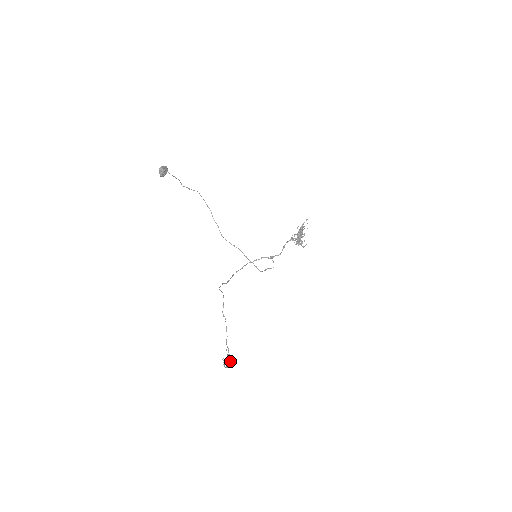
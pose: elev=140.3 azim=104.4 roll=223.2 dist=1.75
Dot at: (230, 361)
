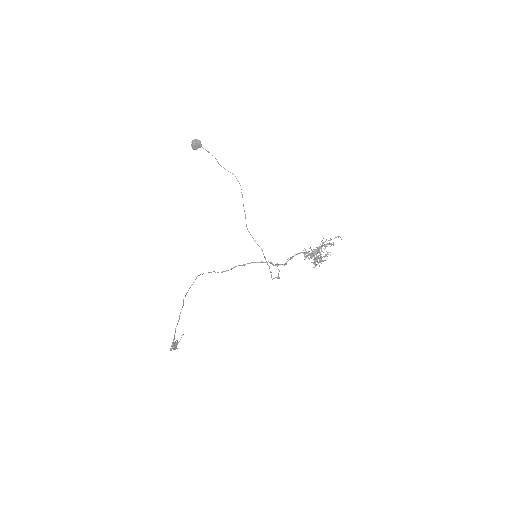
Dot at: (172, 345)
